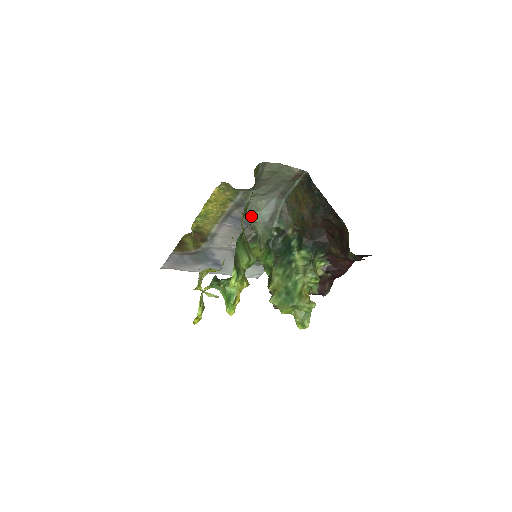
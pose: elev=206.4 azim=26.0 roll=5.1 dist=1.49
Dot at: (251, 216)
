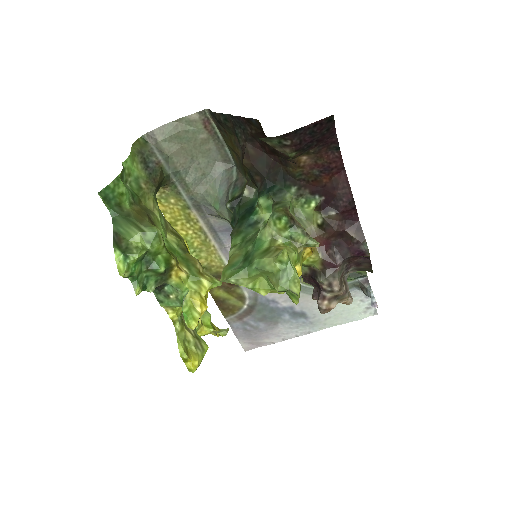
Dot at: (215, 210)
